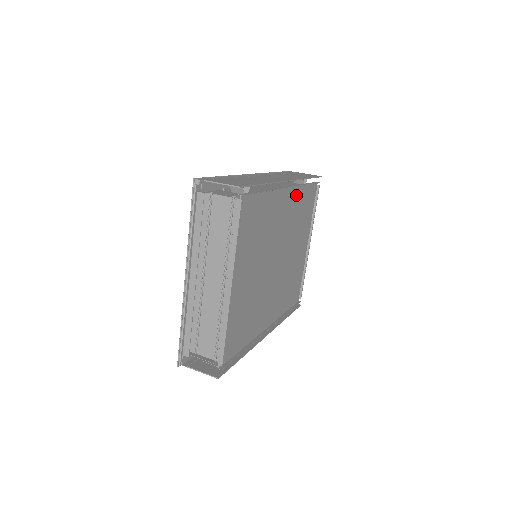
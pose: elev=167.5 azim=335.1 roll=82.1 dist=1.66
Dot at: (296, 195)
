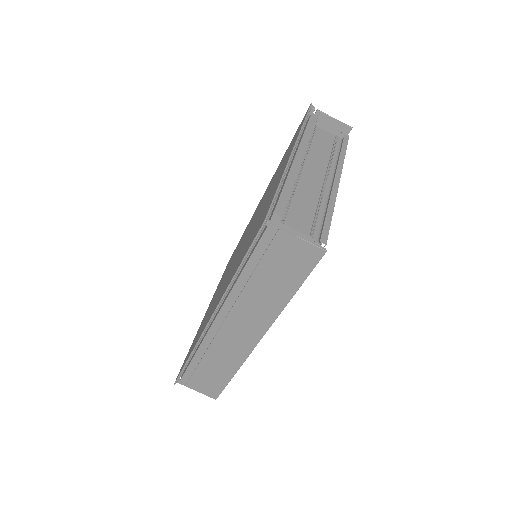
Dot at: occluded
